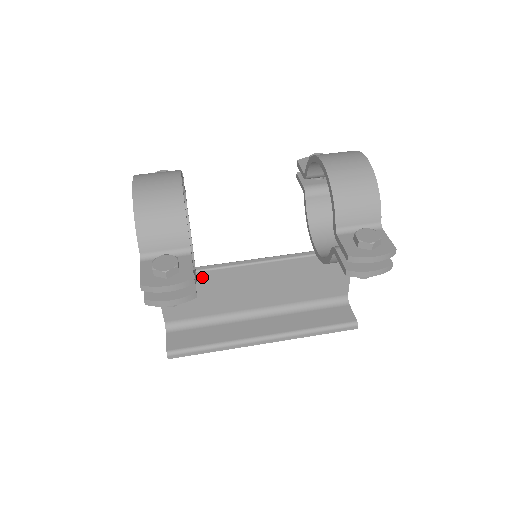
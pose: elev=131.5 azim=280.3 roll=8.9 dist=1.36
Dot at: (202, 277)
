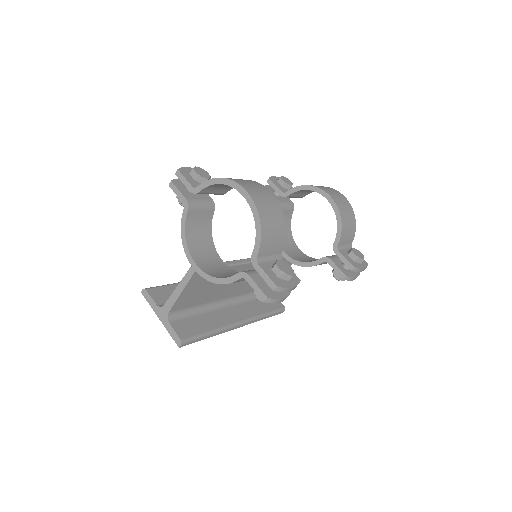
Dot at: occluded
